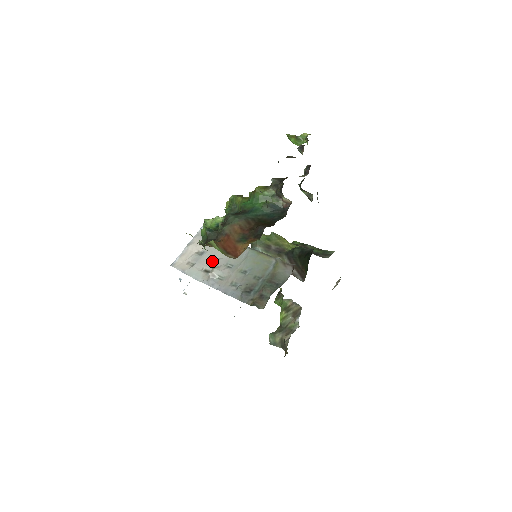
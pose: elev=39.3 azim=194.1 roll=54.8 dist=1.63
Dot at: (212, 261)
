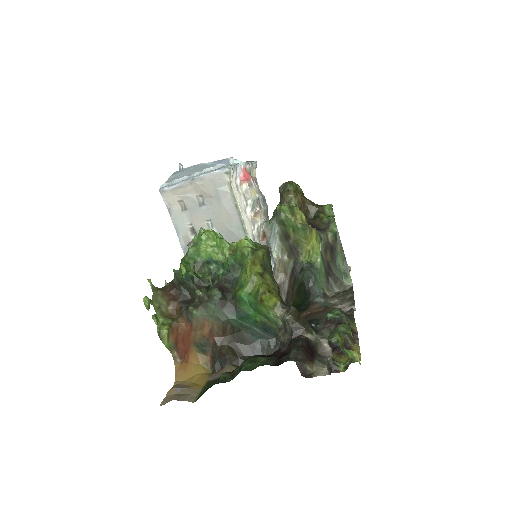
Dot at: (206, 226)
